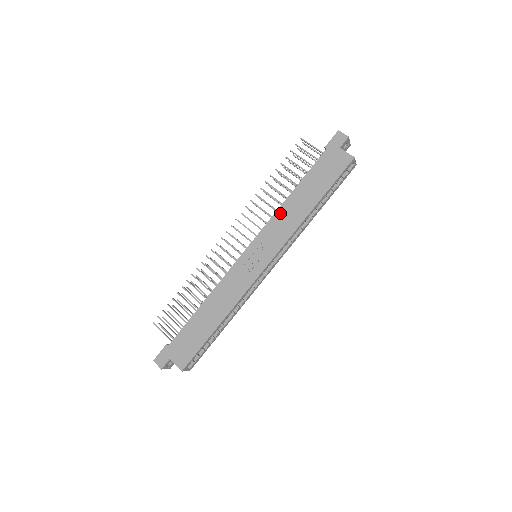
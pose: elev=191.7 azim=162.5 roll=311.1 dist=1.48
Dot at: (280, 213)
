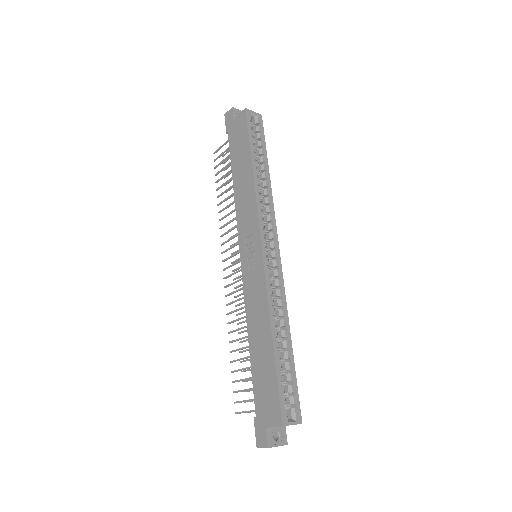
Dot at: (238, 204)
